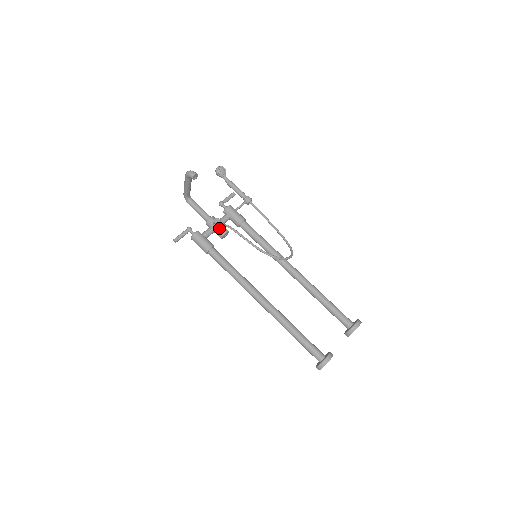
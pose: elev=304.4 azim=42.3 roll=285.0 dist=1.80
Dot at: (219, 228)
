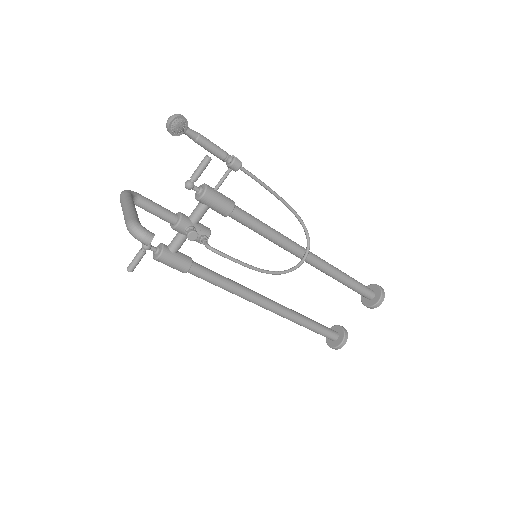
Dot at: occluded
